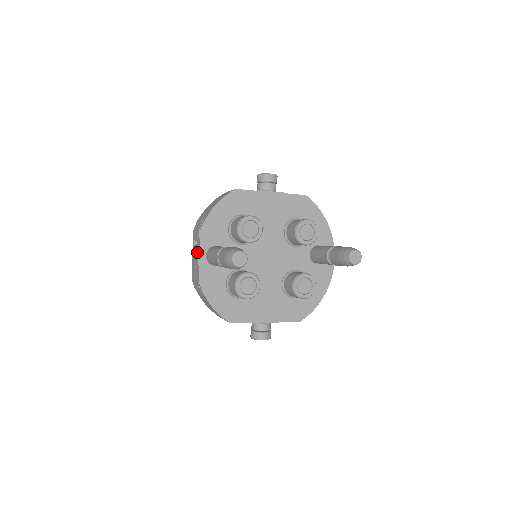
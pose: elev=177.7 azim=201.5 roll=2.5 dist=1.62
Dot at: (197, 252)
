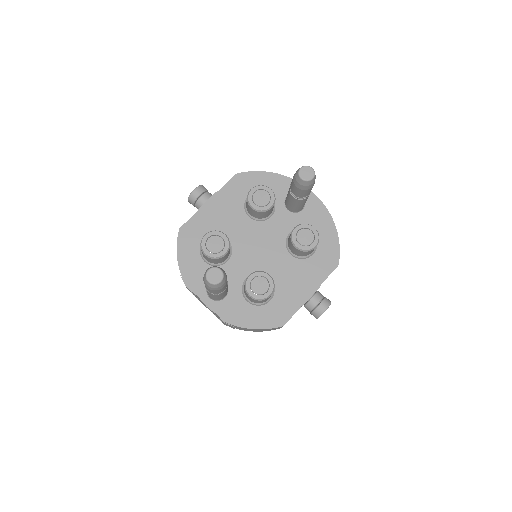
Dot at: occluded
